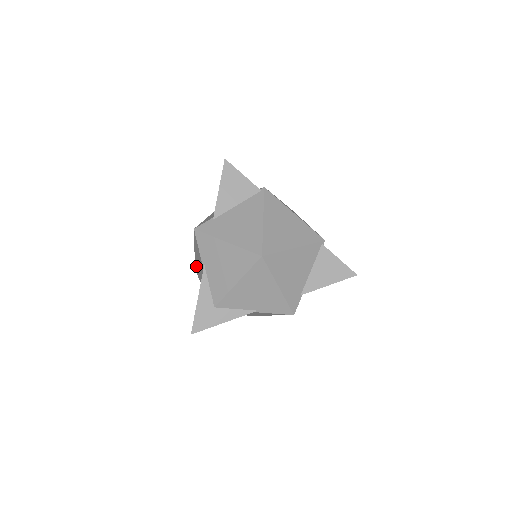
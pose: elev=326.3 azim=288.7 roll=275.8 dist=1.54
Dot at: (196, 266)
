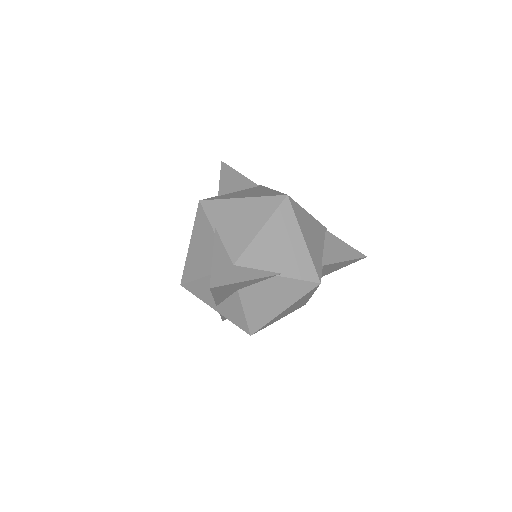
Dot at: (188, 267)
